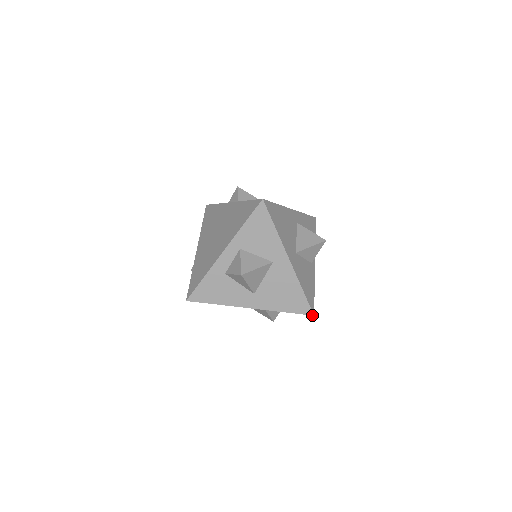
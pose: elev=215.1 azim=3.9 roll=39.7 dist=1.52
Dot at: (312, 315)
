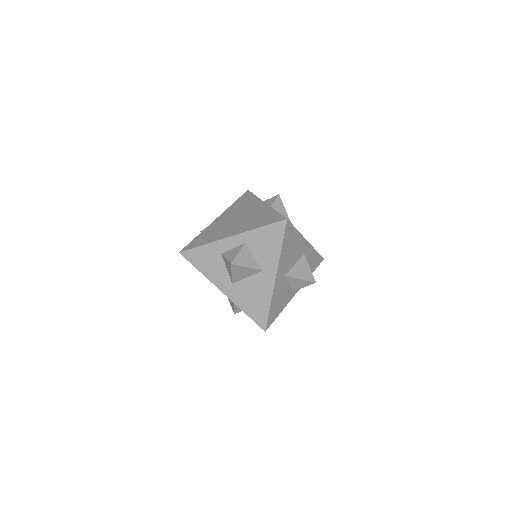
Dot at: (264, 330)
